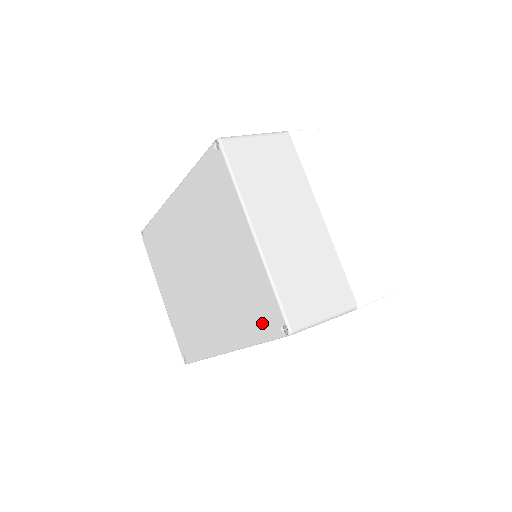
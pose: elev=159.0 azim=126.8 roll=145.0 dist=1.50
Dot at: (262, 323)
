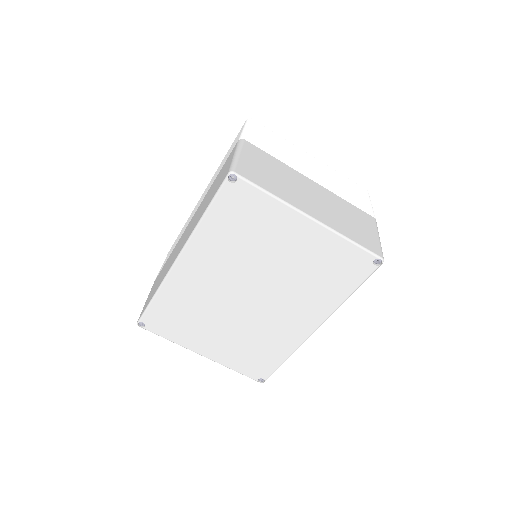
Dot at: (351, 276)
